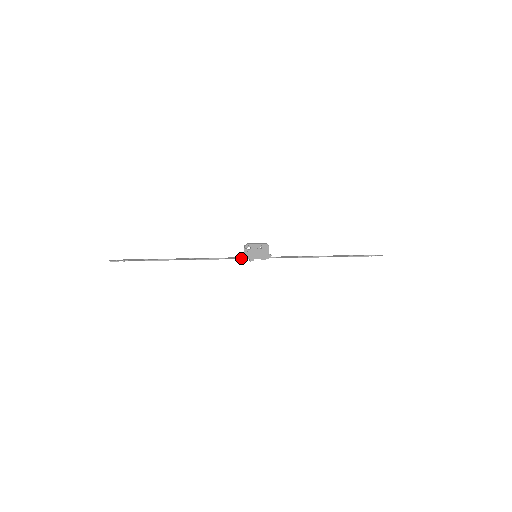
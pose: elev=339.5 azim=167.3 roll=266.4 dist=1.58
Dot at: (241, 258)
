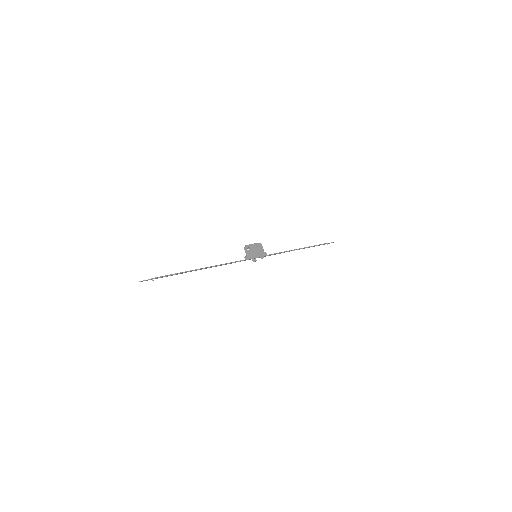
Dot at: (247, 259)
